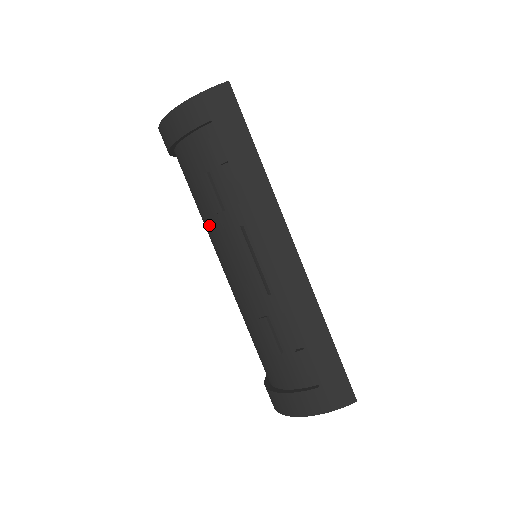
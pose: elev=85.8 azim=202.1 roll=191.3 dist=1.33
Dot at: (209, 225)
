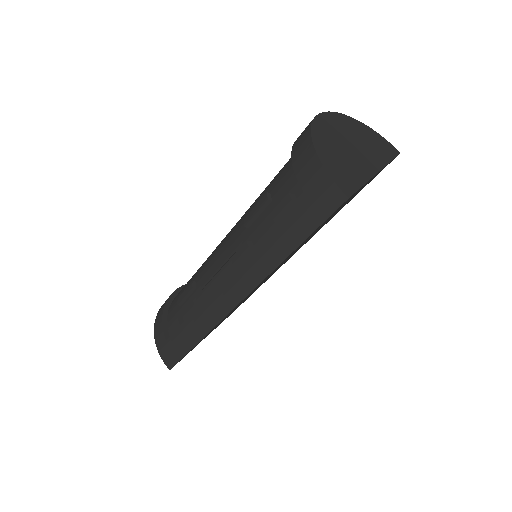
Dot at: (248, 209)
